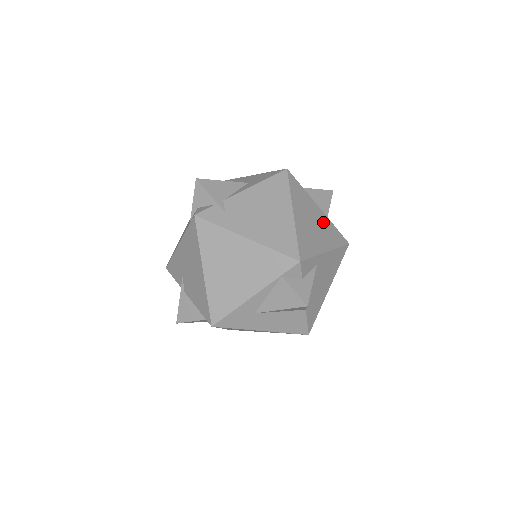
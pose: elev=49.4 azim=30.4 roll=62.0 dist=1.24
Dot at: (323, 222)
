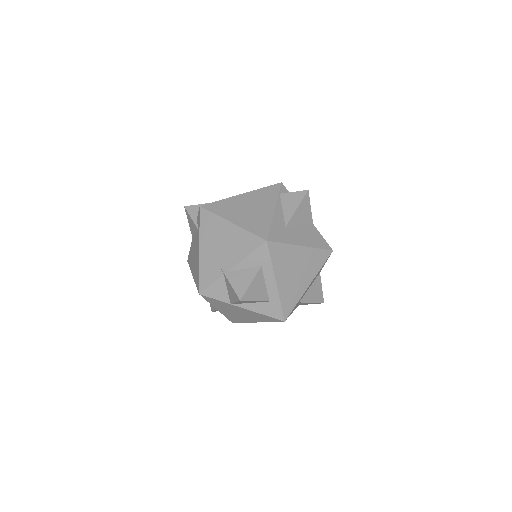
Dot at: occluded
